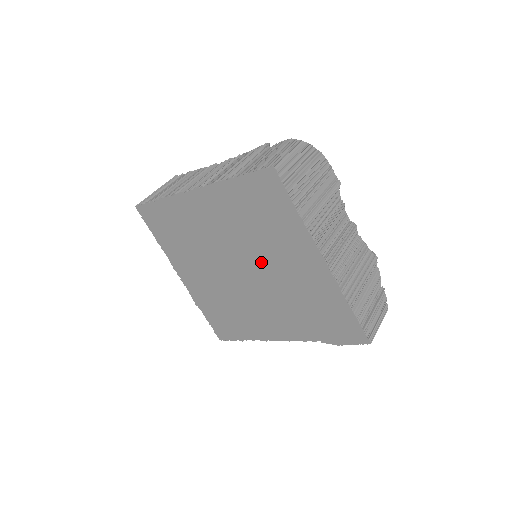
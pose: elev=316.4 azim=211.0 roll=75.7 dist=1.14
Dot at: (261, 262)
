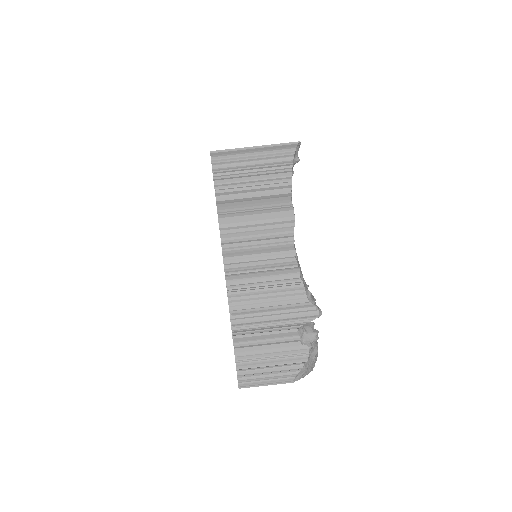
Dot at: occluded
